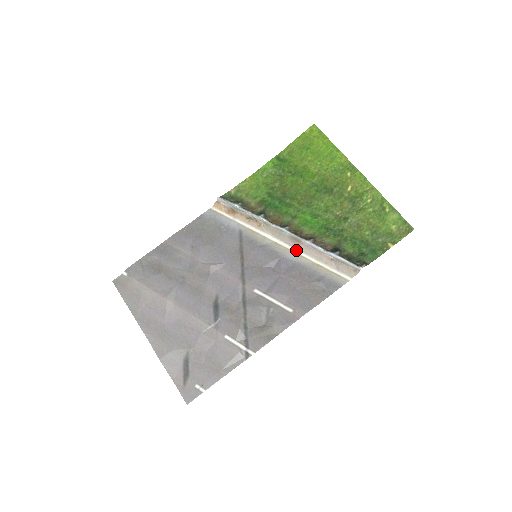
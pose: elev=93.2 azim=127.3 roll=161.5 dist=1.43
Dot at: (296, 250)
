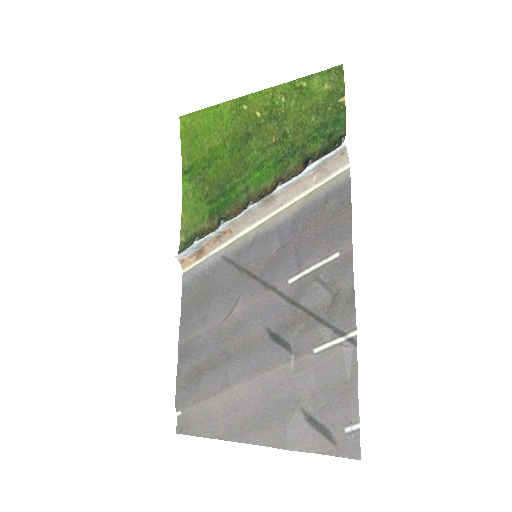
Dot at: (280, 209)
